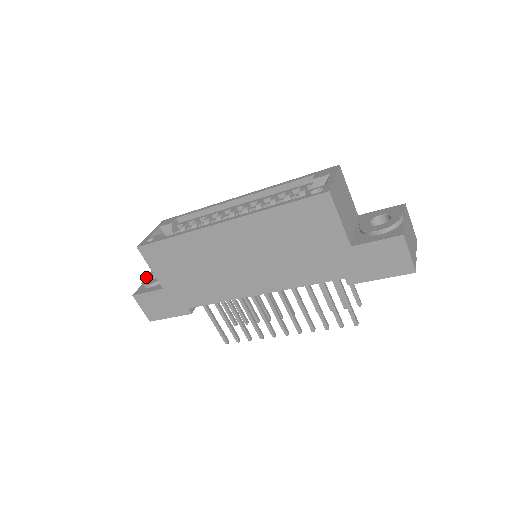
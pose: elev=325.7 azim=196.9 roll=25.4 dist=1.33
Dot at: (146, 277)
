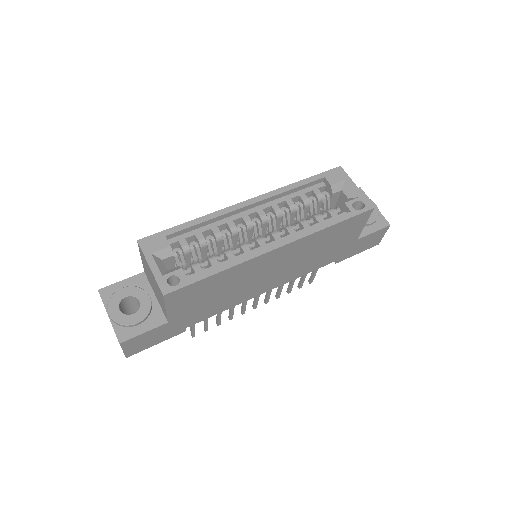
Dot at: (113, 312)
